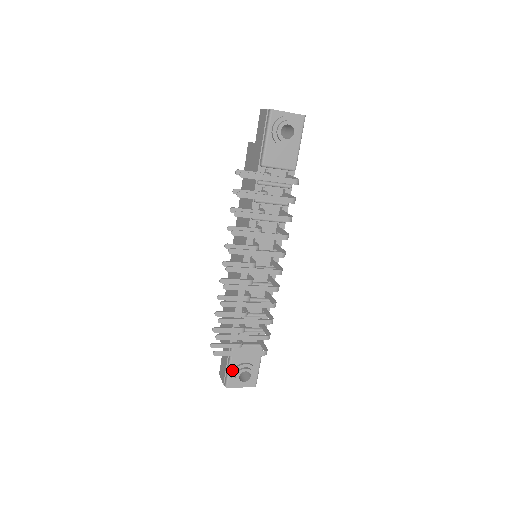
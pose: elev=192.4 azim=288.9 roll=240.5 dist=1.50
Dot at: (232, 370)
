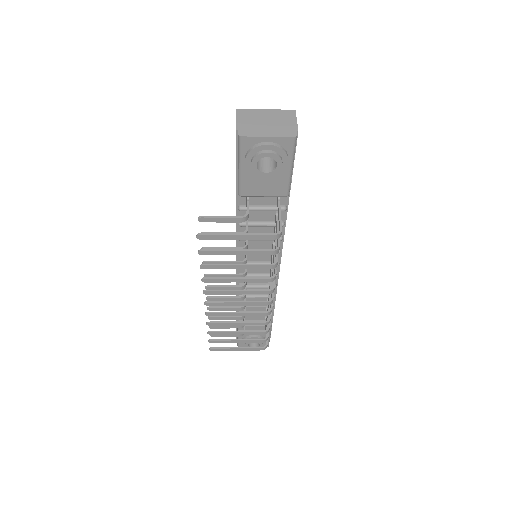
Dot at: (241, 338)
